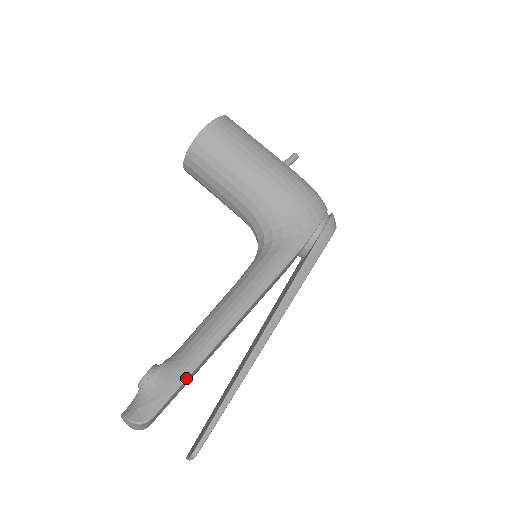
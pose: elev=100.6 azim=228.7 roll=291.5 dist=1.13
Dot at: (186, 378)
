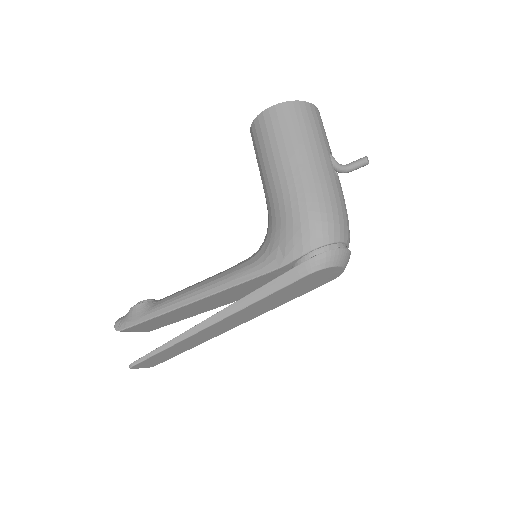
Dot at: (144, 321)
